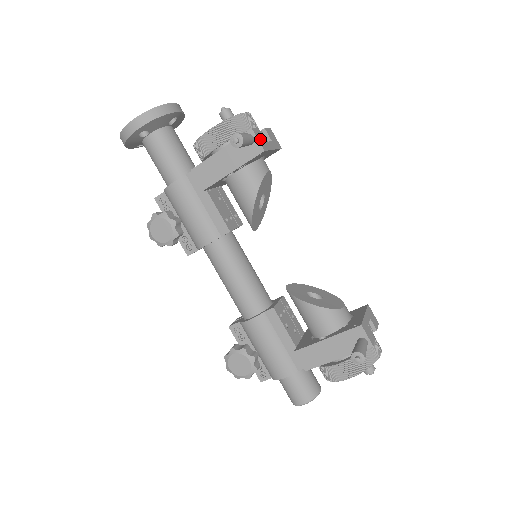
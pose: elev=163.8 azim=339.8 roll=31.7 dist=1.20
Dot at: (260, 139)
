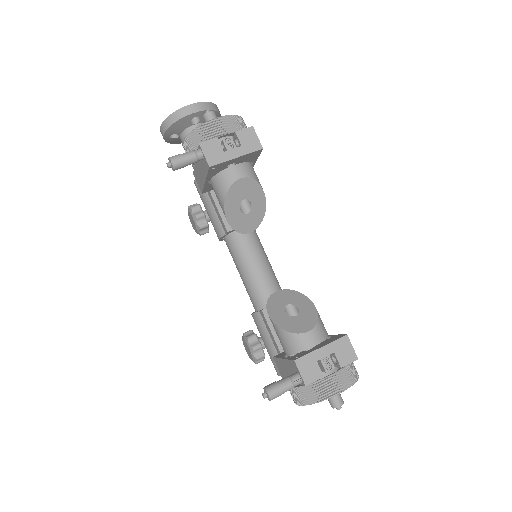
Dot at: (210, 153)
